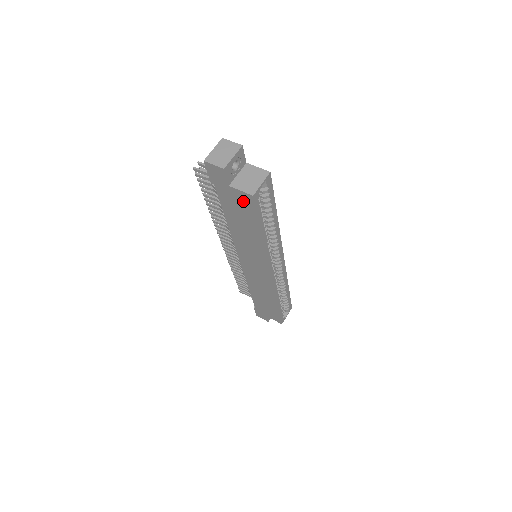
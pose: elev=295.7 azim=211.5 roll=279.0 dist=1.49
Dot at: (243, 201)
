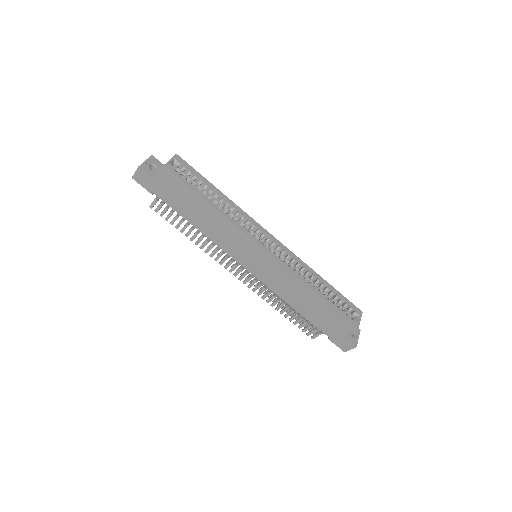
Dot at: (169, 182)
